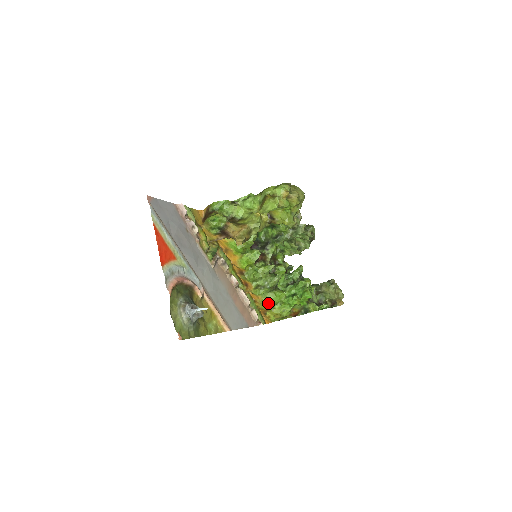
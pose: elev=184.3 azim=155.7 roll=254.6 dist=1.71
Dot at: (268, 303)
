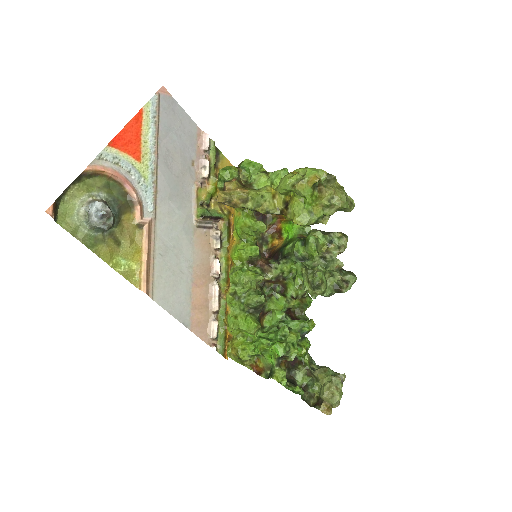
Dot at: (232, 323)
